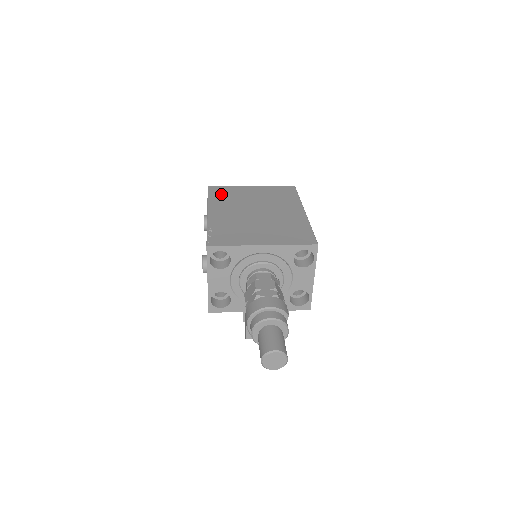
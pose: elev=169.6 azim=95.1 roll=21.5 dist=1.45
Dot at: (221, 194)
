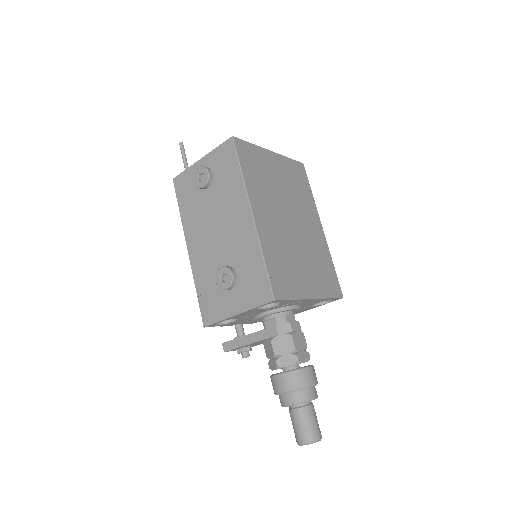
Dot at: (252, 166)
